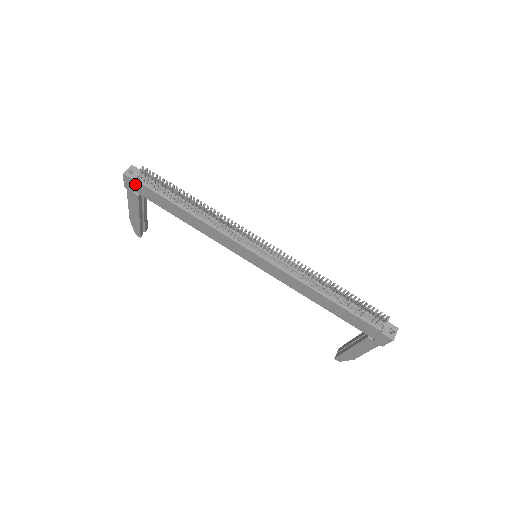
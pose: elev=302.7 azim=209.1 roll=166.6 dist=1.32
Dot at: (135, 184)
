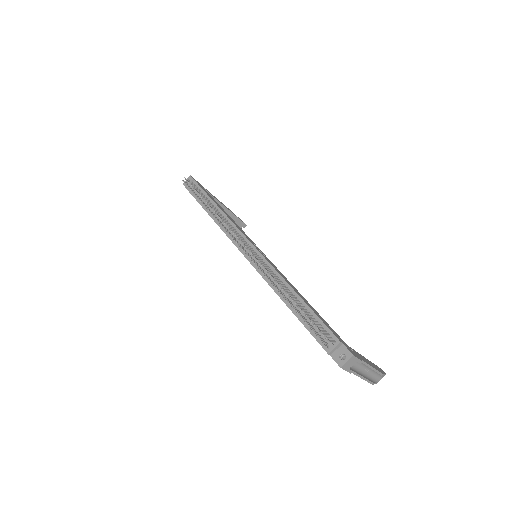
Dot at: occluded
